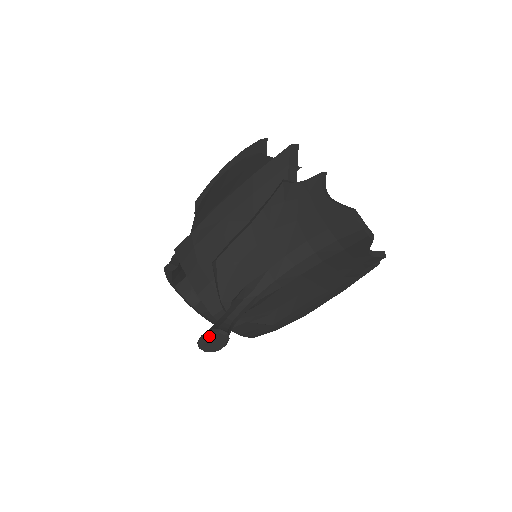
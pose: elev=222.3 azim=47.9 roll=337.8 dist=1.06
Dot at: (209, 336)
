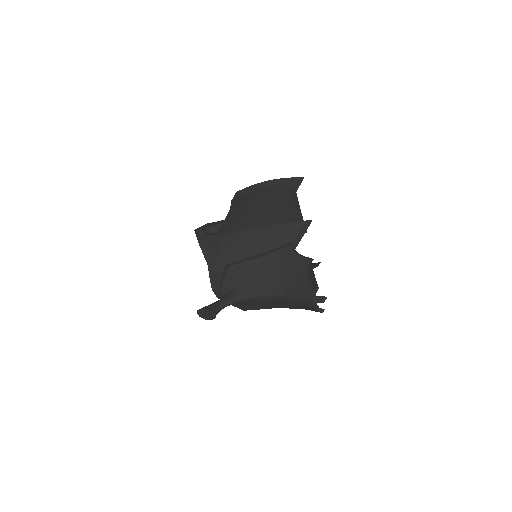
Dot at: (205, 312)
